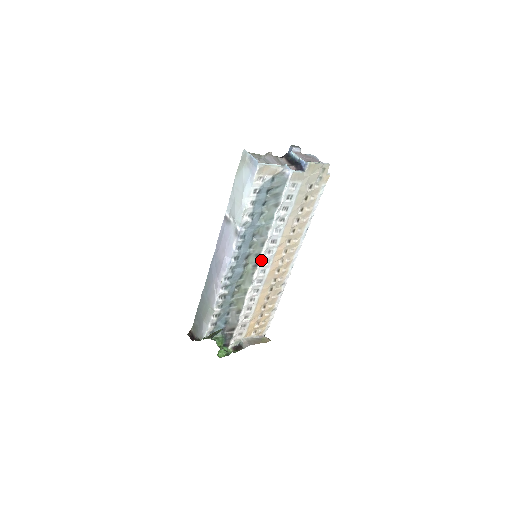
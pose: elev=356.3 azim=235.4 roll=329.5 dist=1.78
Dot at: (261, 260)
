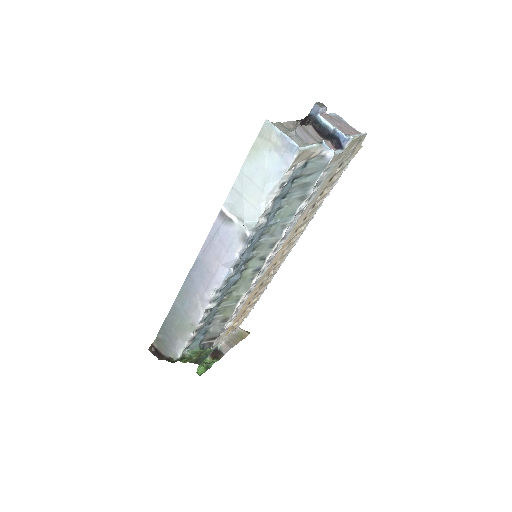
Dot at: (265, 263)
